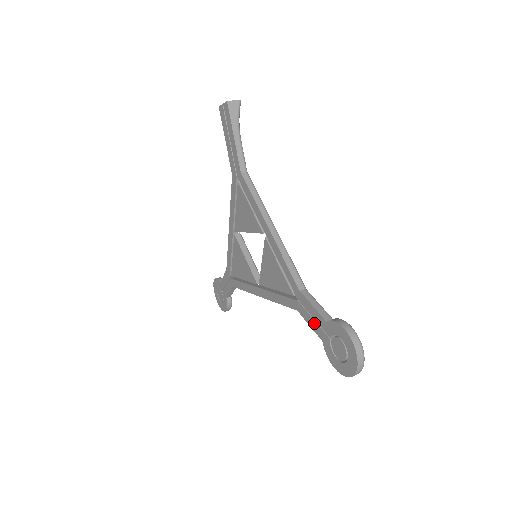
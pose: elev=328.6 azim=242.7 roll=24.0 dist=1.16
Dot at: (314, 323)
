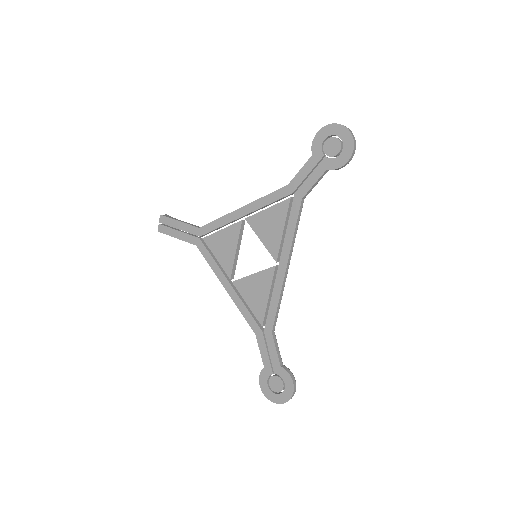
Dot at: (312, 175)
